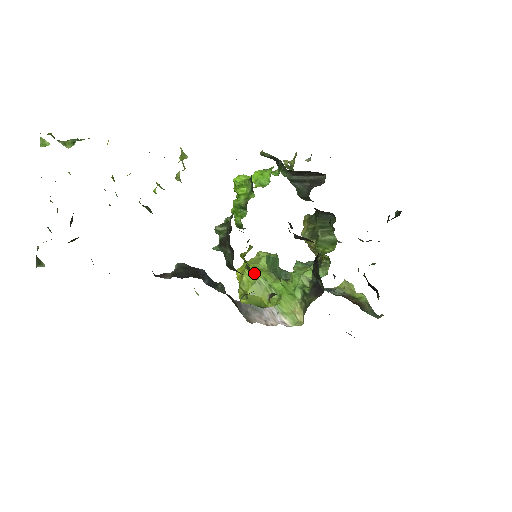
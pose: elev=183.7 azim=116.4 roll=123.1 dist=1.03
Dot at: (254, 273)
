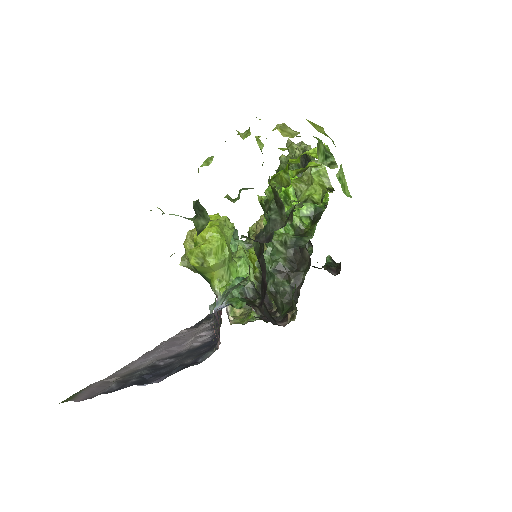
Dot at: (224, 248)
